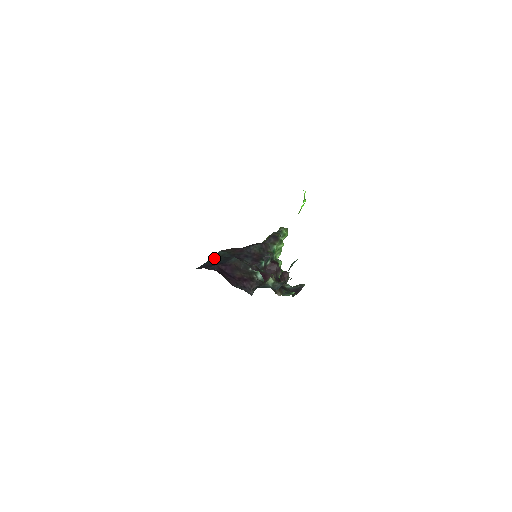
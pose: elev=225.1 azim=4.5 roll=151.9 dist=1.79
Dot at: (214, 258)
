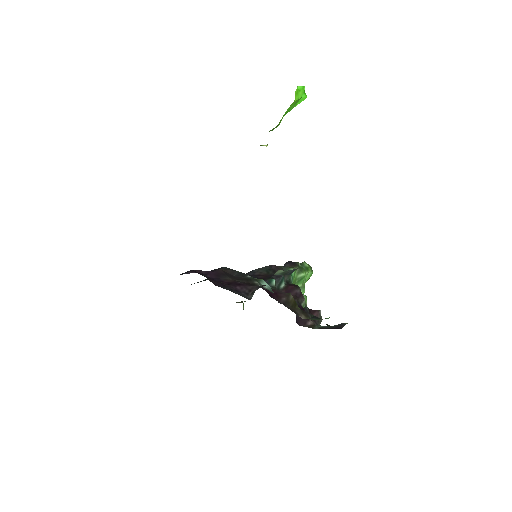
Dot at: (197, 282)
